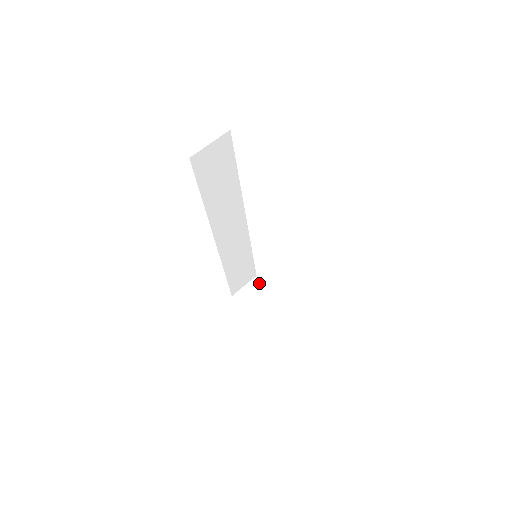
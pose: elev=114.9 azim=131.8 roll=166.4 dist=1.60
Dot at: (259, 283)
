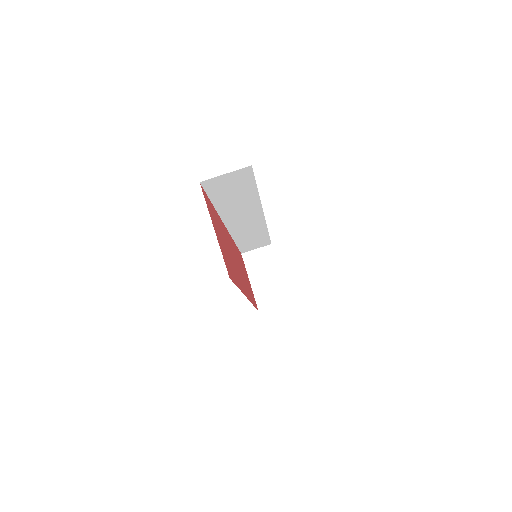
Dot at: (270, 252)
